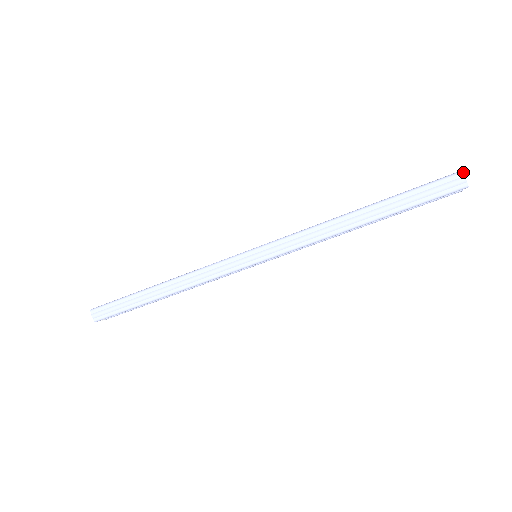
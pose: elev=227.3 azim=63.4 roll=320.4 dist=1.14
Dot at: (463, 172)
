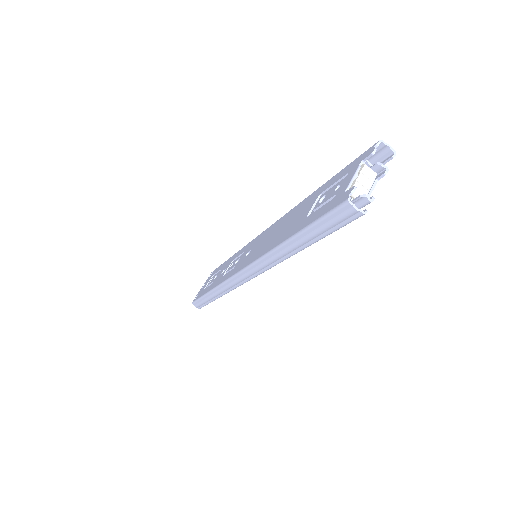
Dot at: (349, 203)
